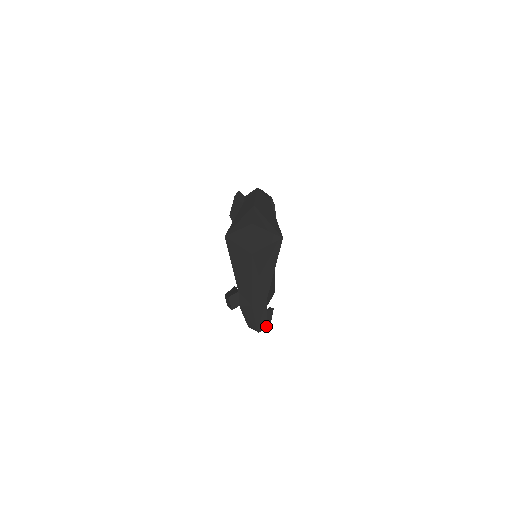
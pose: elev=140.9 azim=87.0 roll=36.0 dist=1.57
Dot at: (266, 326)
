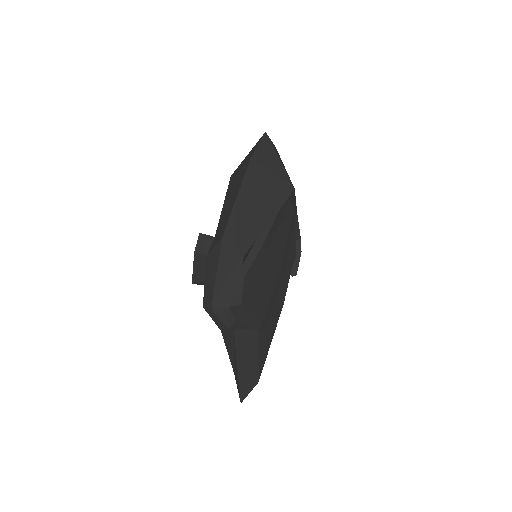
Dot at: (227, 307)
